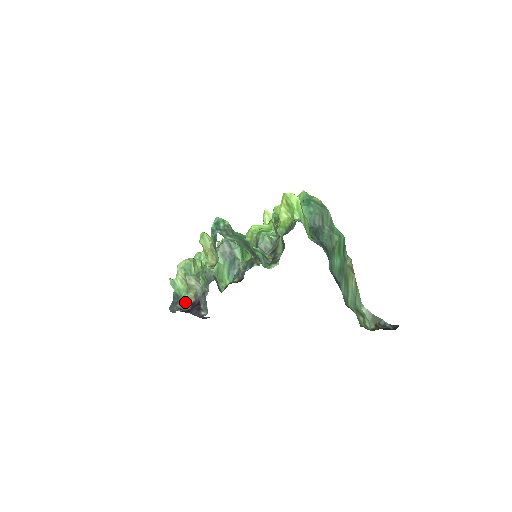
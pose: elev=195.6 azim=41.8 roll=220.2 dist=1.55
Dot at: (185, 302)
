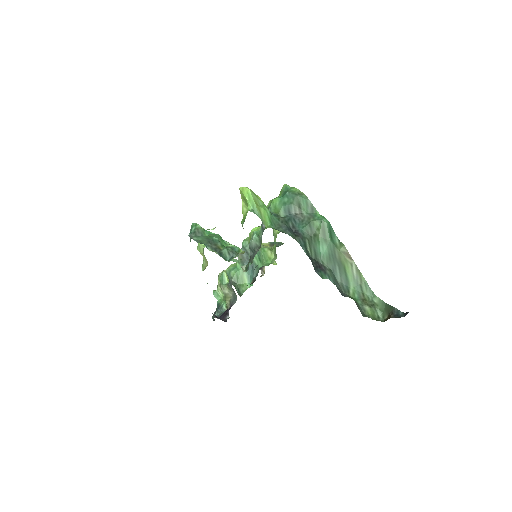
Dot at: (223, 310)
